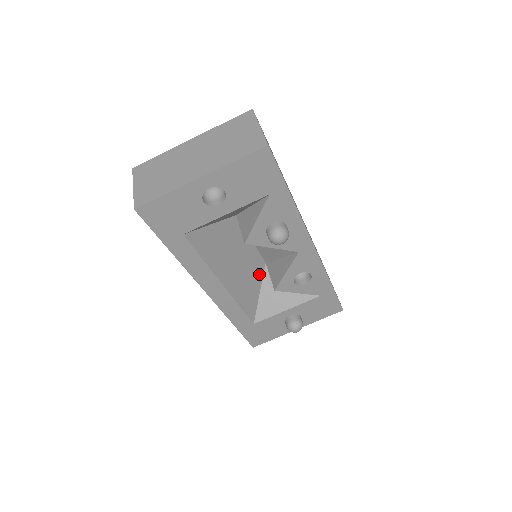
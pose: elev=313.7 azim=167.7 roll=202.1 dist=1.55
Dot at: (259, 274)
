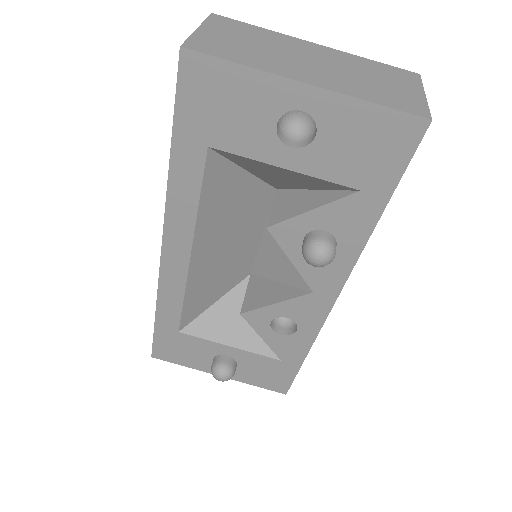
Dot at: (234, 280)
